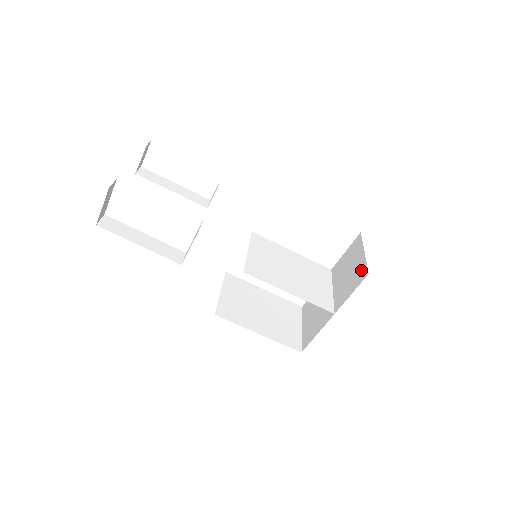
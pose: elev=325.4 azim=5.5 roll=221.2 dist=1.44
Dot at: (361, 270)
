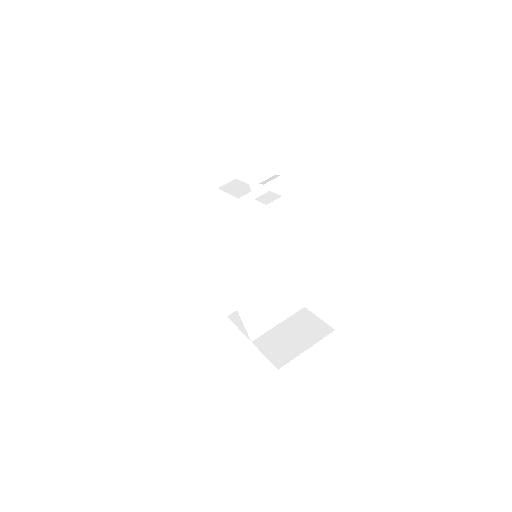
Dot at: (286, 356)
